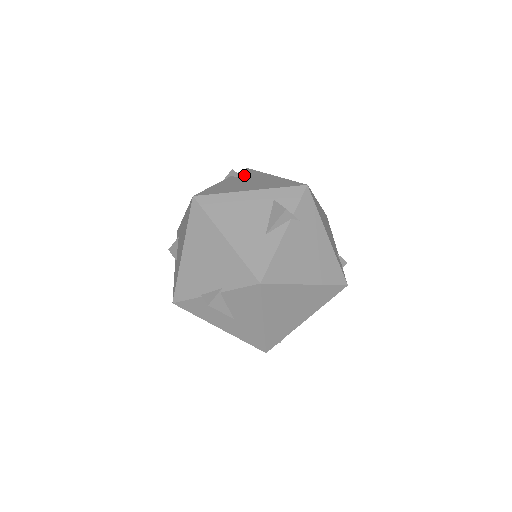
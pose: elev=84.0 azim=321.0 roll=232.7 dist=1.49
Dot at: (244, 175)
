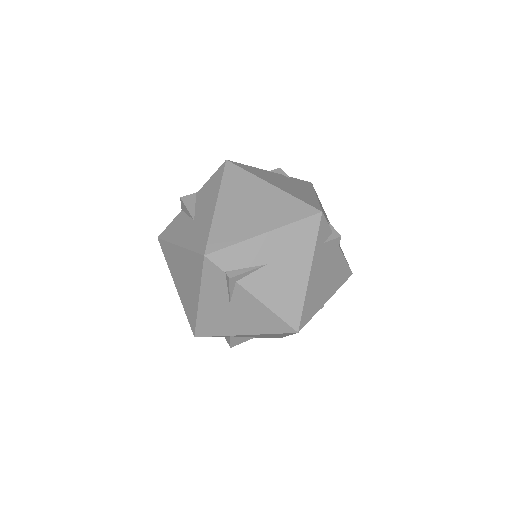
Dot at: occluded
